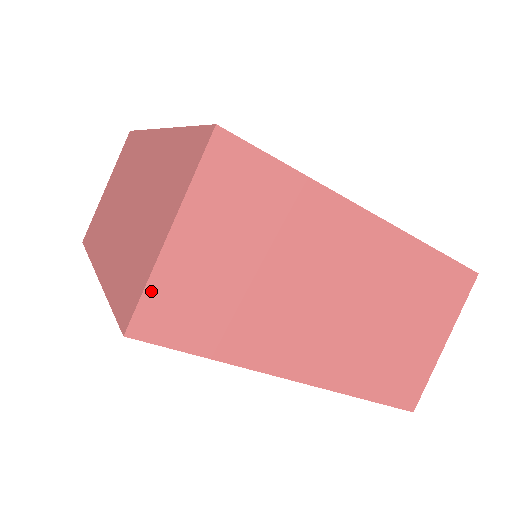
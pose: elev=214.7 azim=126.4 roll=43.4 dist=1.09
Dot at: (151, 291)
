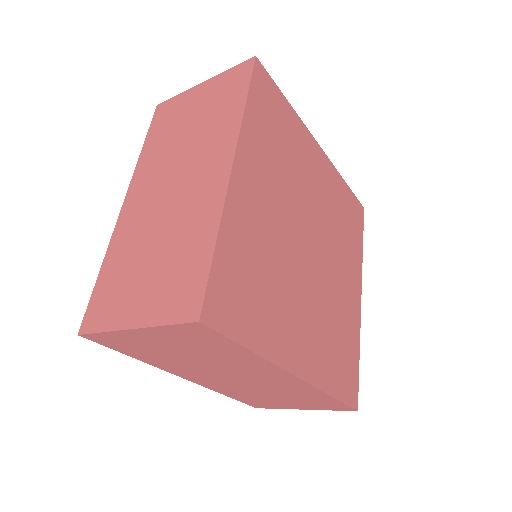
Dot at: (105, 334)
